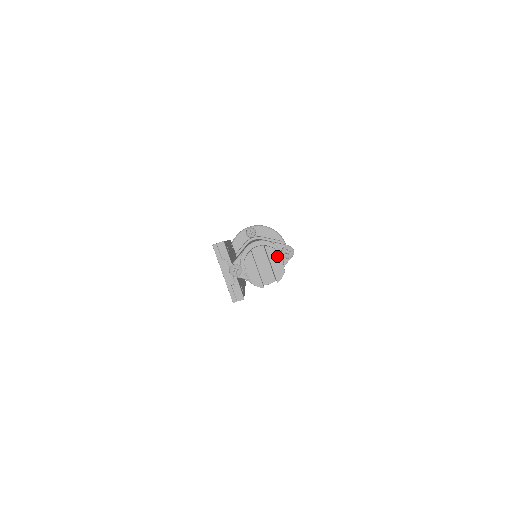
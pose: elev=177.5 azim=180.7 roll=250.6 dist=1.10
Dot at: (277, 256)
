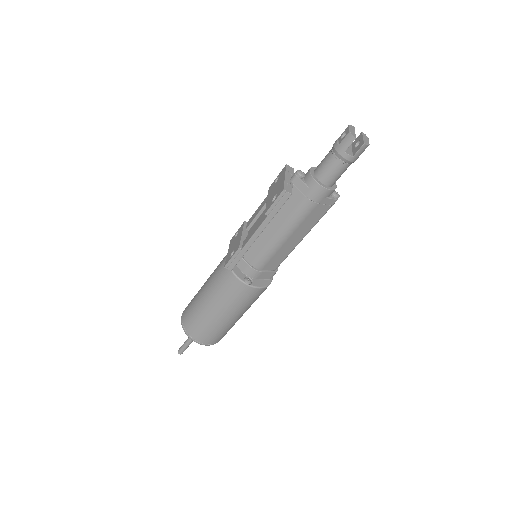
Dot at: (367, 138)
